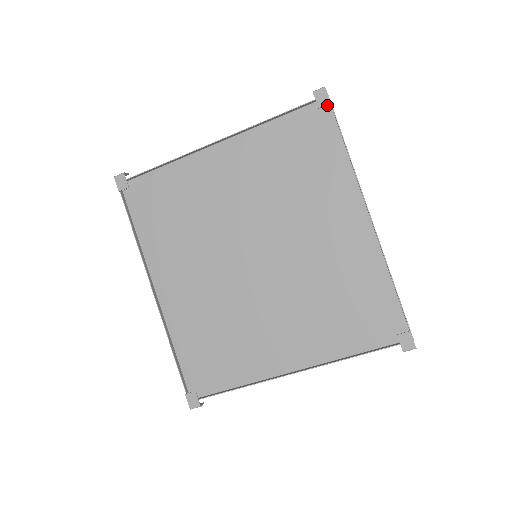
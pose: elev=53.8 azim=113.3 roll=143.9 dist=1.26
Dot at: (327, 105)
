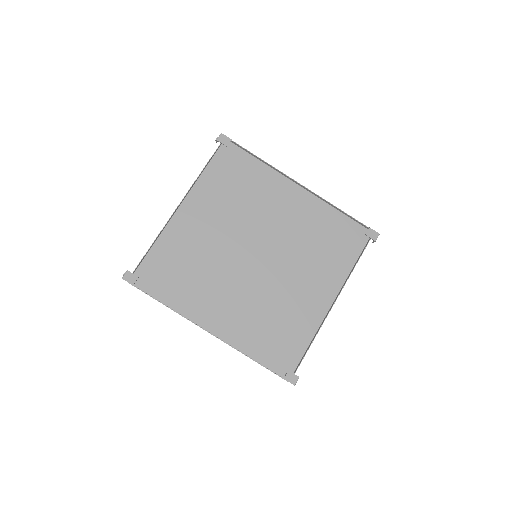
Dot at: occluded
